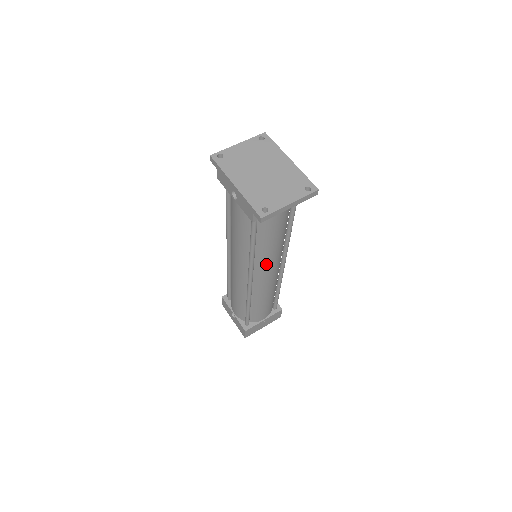
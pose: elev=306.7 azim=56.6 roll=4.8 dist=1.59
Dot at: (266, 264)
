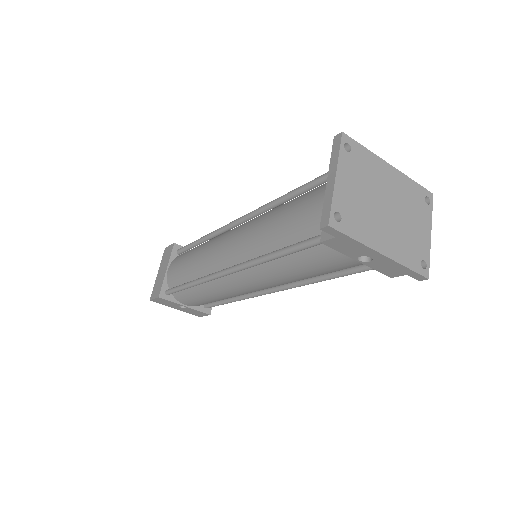
Dot at: occluded
